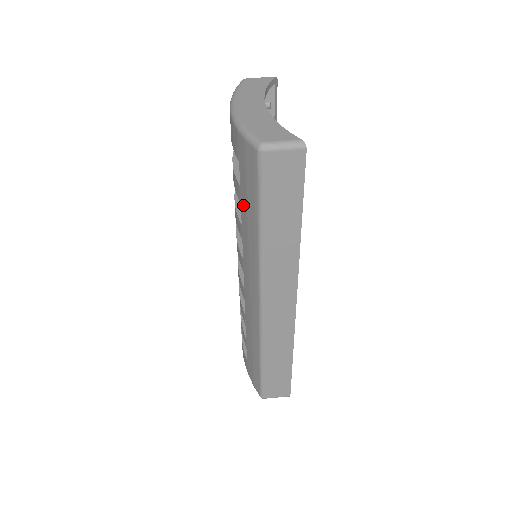
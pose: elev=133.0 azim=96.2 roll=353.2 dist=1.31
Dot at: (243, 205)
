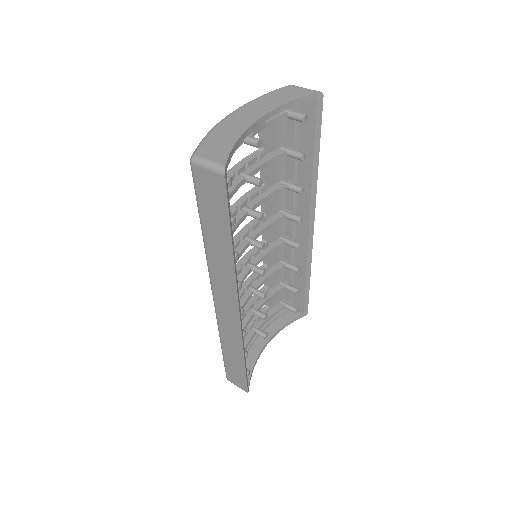
Dot at: occluded
